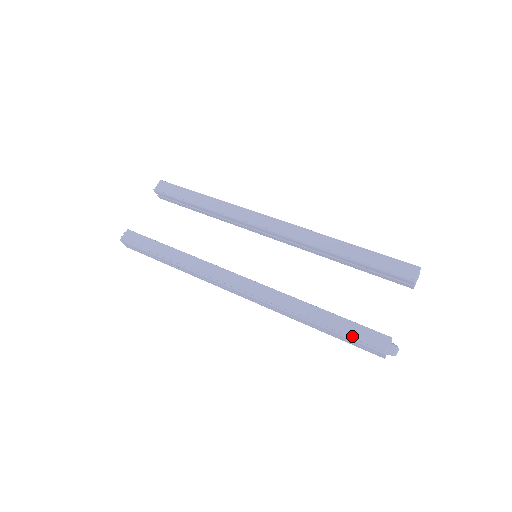
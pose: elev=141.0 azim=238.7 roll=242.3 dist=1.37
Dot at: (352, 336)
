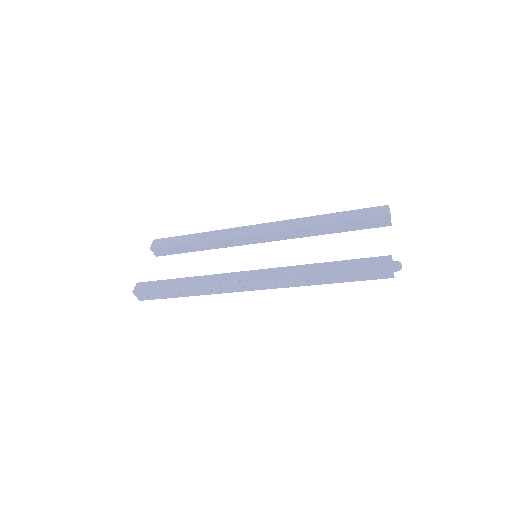
Dot at: (360, 268)
